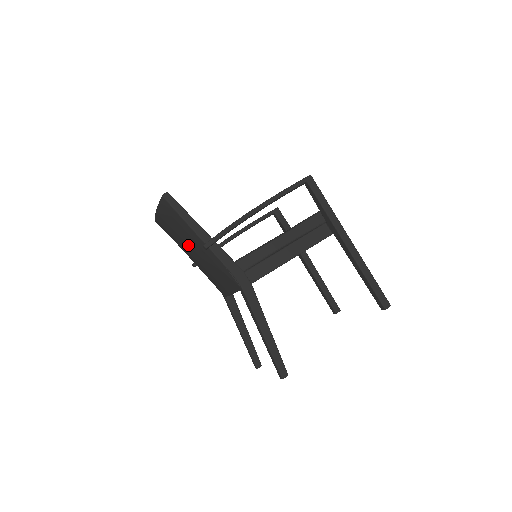
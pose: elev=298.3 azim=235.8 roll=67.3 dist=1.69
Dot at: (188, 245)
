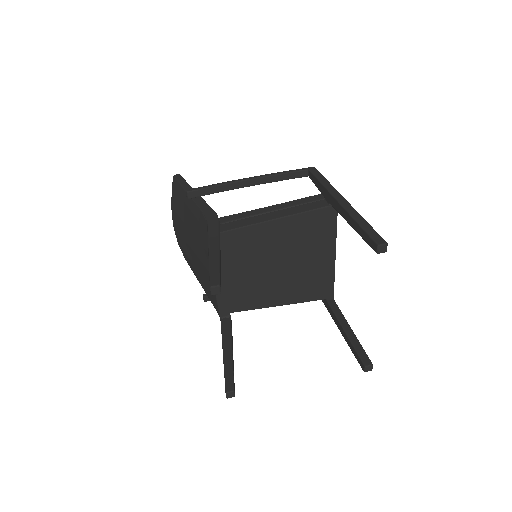
Dot at: (186, 227)
